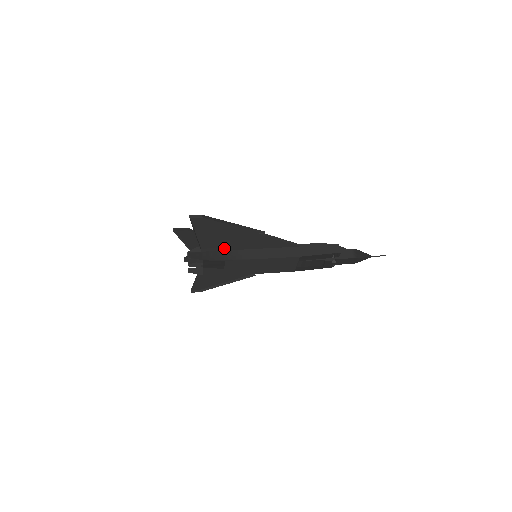
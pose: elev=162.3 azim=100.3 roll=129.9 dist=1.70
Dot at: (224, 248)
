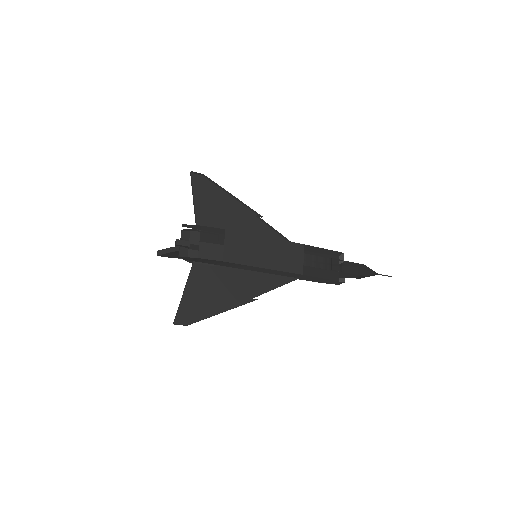
Dot at: occluded
